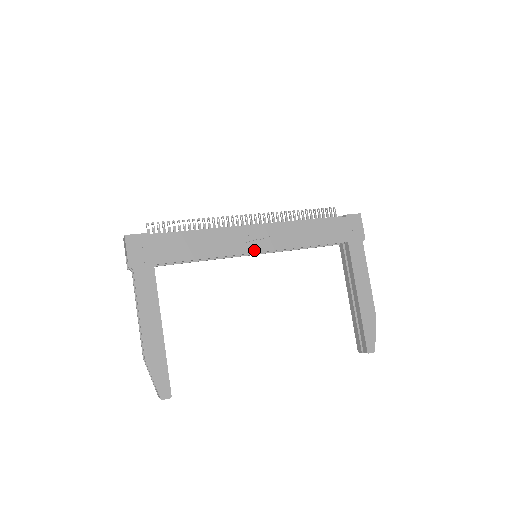
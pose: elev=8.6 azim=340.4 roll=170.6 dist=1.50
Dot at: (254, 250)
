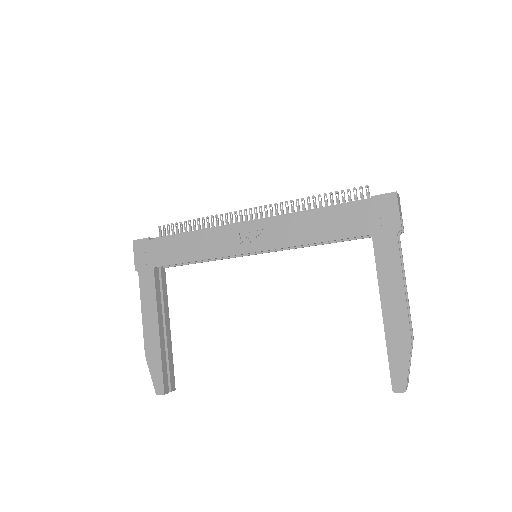
Dot at: (246, 250)
